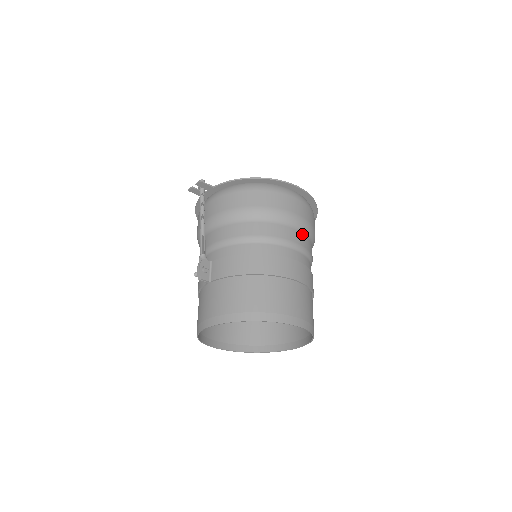
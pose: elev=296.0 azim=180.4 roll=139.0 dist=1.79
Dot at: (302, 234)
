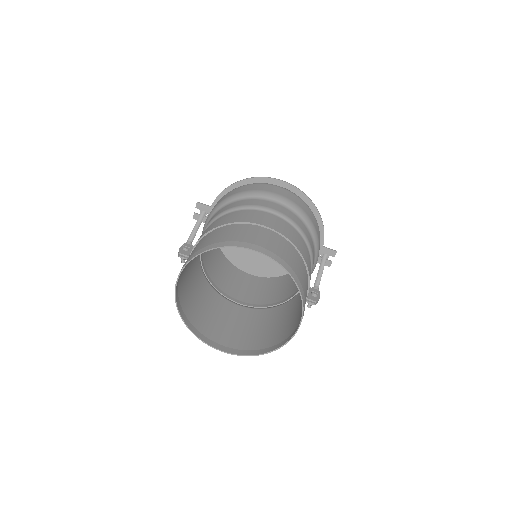
Dot at: (283, 208)
